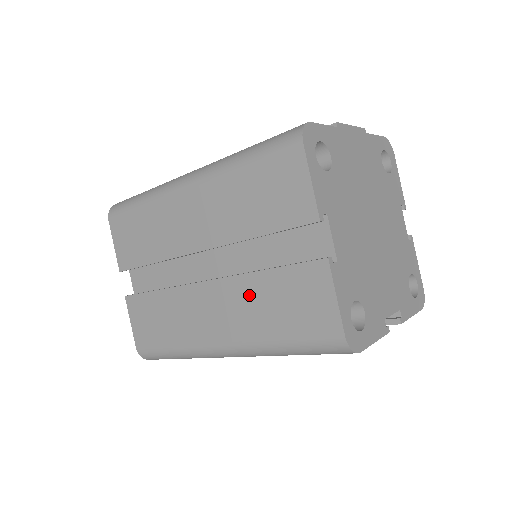
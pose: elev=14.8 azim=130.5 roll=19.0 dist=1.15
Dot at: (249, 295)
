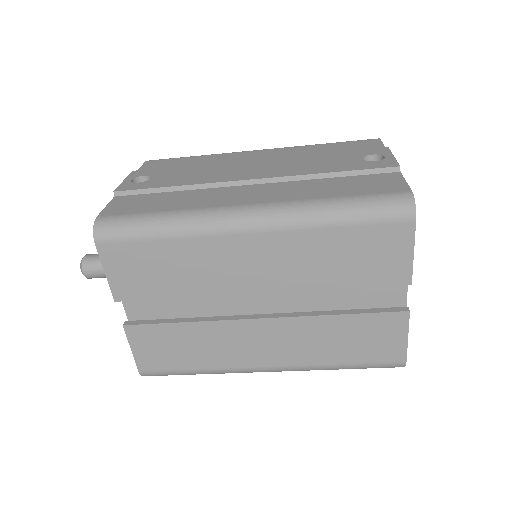
Dot at: (315, 332)
